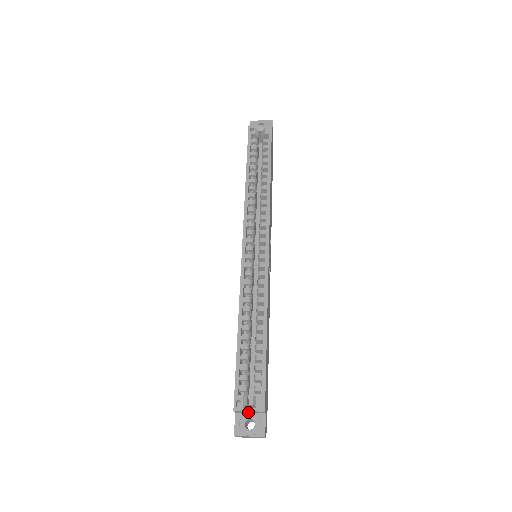
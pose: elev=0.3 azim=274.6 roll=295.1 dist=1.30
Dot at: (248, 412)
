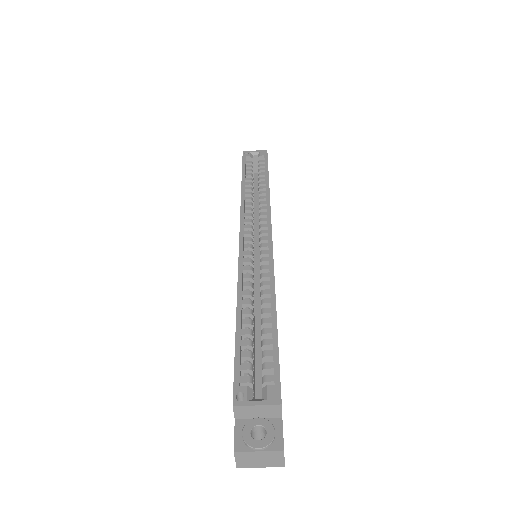
Dot at: (255, 414)
